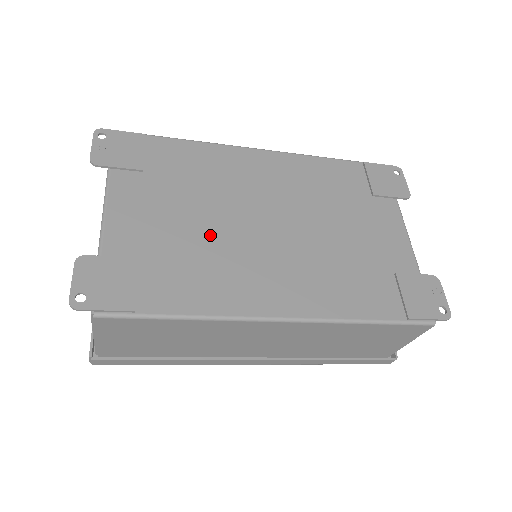
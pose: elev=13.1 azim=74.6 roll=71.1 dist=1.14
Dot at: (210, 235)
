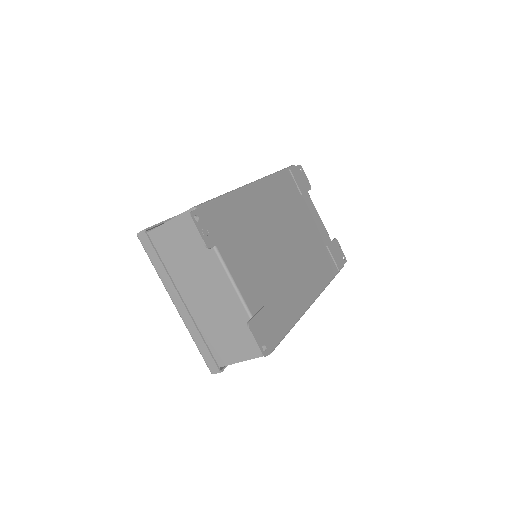
Dot at: (274, 268)
